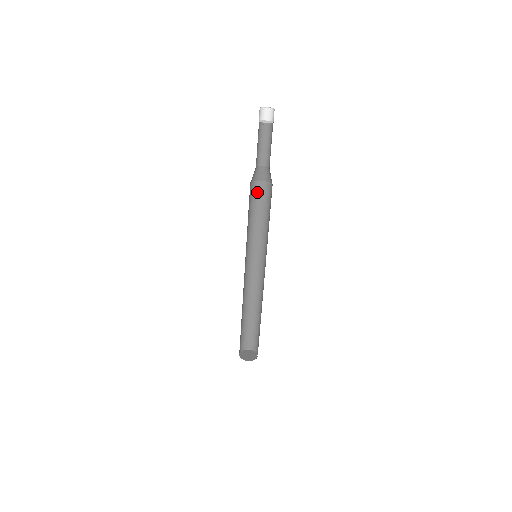
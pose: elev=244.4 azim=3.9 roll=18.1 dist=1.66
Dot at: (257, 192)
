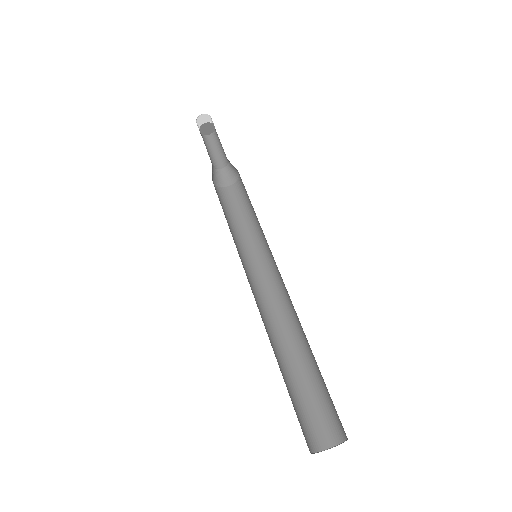
Dot at: (239, 193)
